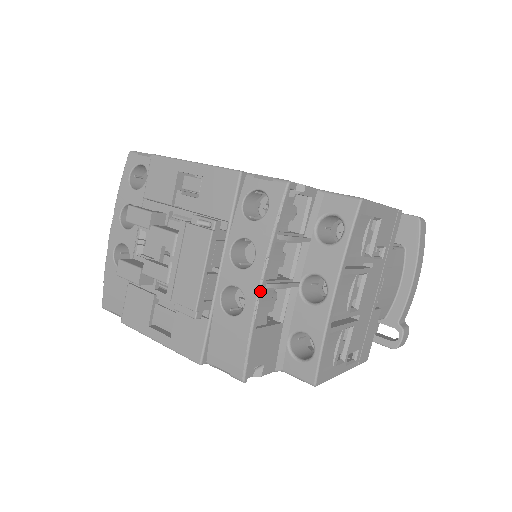
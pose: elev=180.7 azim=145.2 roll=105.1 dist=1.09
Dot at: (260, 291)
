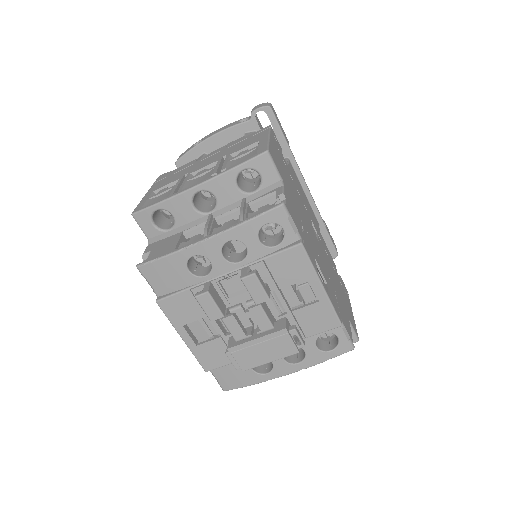
Dot at: occluded
